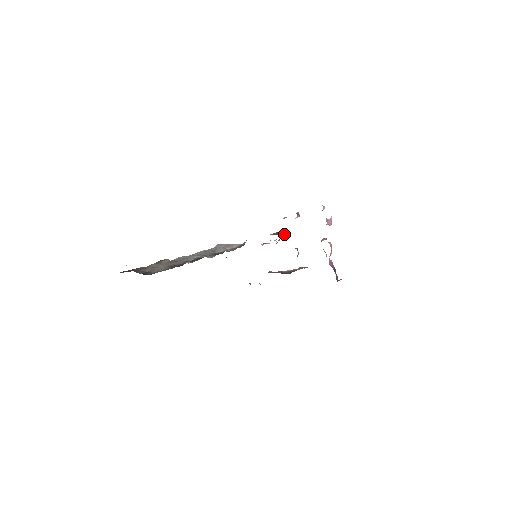
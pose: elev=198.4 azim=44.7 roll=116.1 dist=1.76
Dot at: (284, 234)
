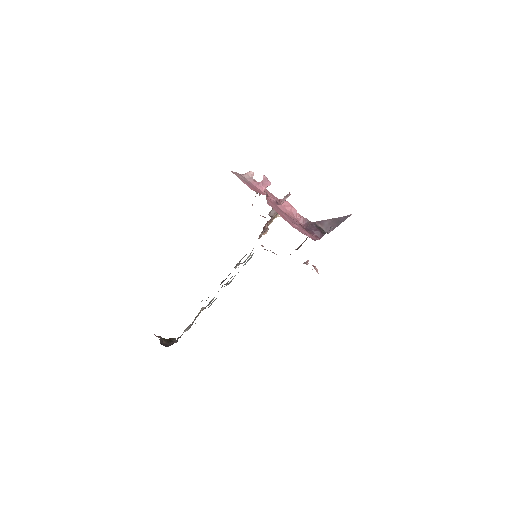
Dot at: occluded
